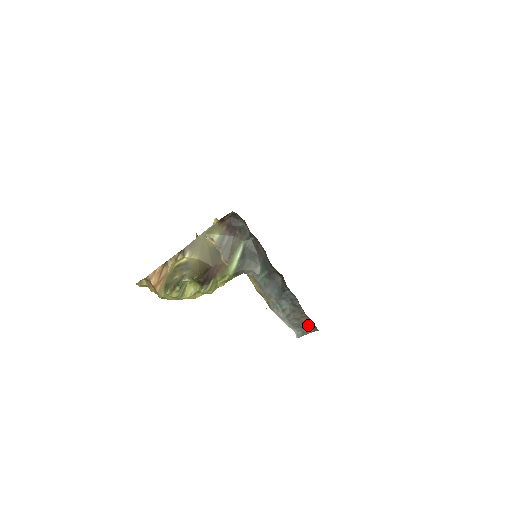
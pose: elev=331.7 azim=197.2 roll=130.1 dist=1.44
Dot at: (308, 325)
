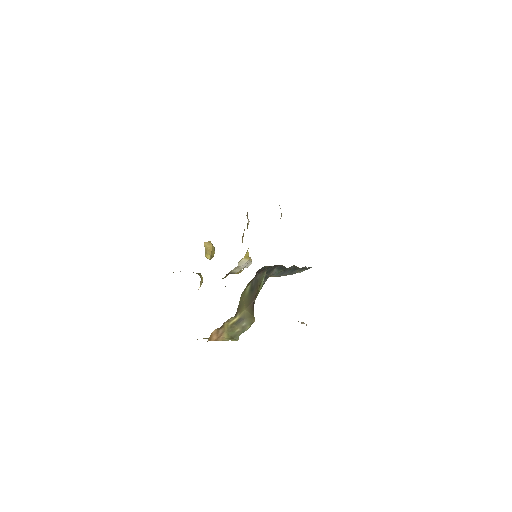
Dot at: (309, 267)
